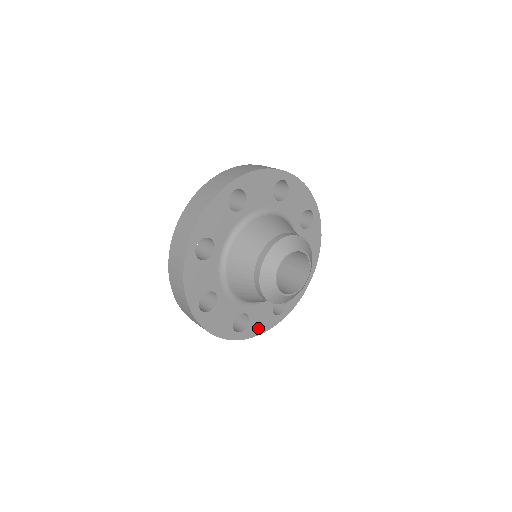
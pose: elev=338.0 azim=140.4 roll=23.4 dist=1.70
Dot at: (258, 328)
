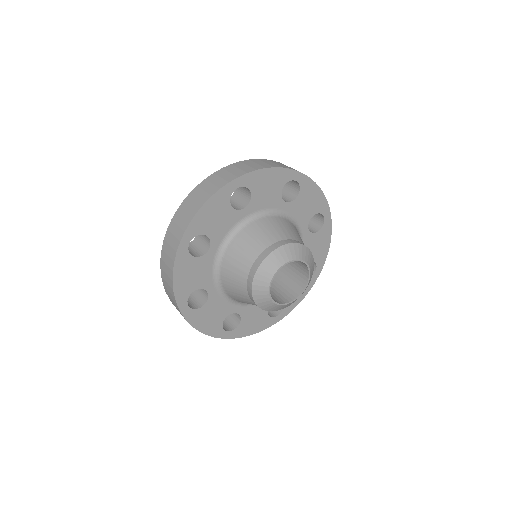
Dot at: (202, 322)
